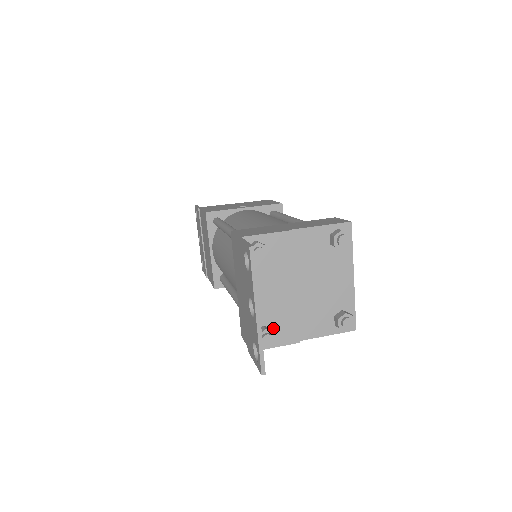
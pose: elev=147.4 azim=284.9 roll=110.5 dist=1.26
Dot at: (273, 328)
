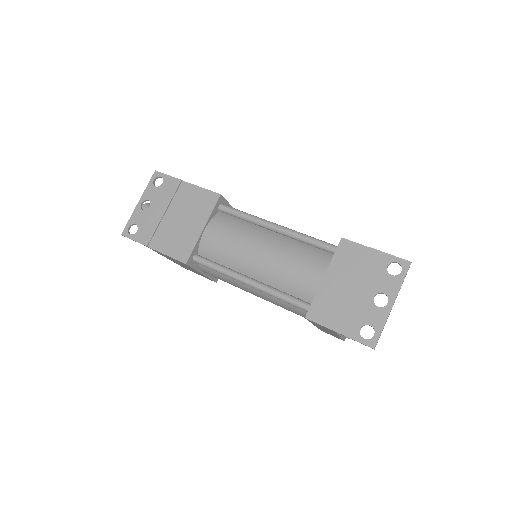
Dot at: occluded
